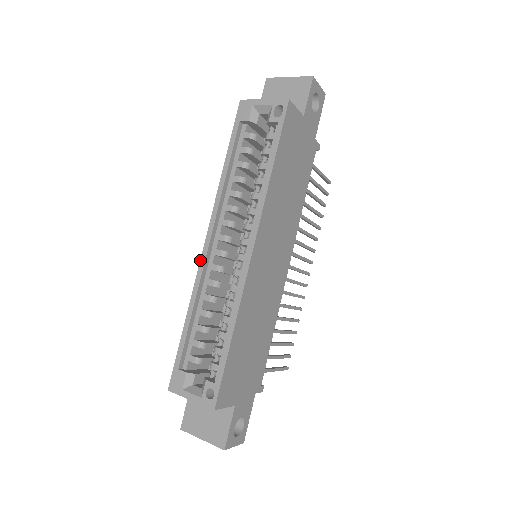
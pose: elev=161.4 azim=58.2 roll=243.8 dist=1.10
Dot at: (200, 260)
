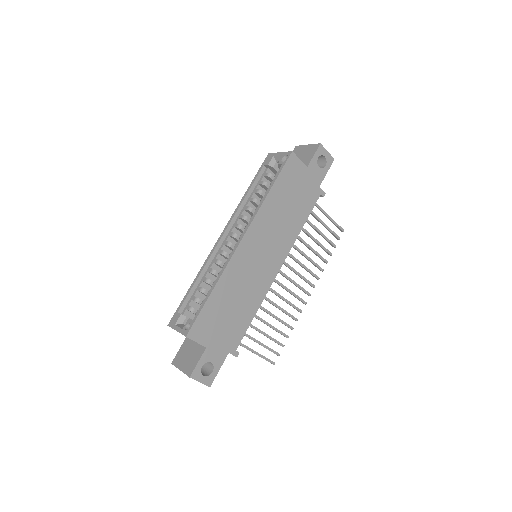
Dot at: (214, 246)
